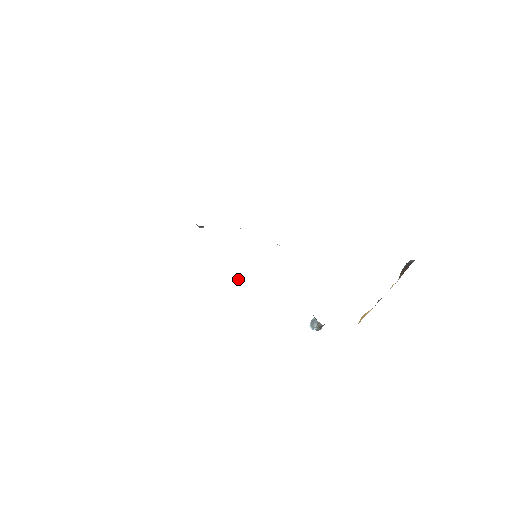
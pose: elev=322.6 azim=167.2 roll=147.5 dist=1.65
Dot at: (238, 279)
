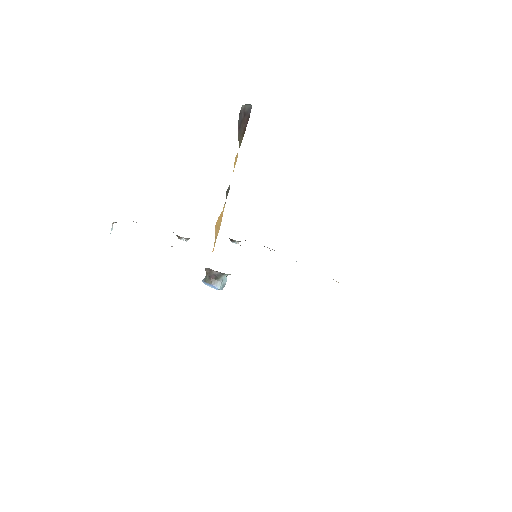
Dot at: (179, 238)
